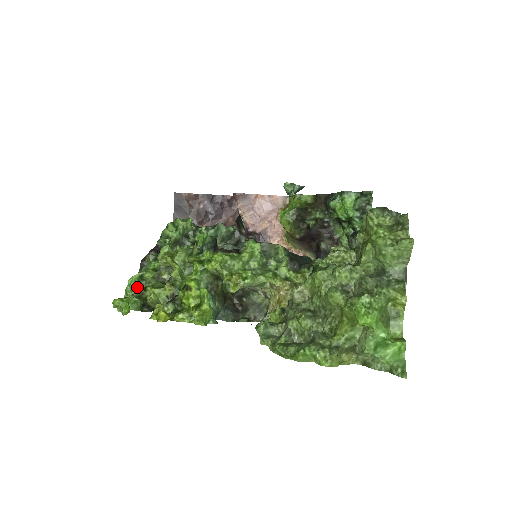
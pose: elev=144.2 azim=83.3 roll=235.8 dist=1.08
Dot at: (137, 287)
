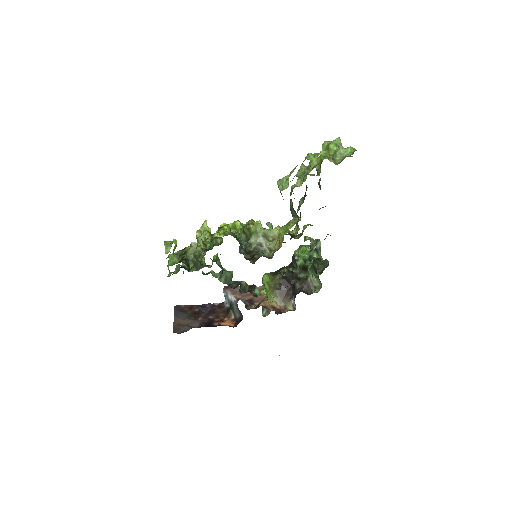
Dot at: occluded
